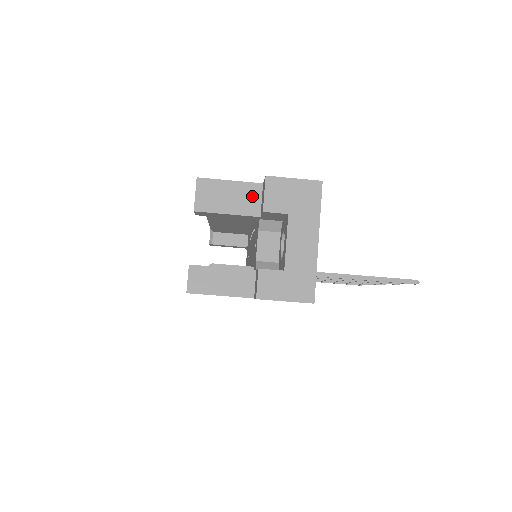
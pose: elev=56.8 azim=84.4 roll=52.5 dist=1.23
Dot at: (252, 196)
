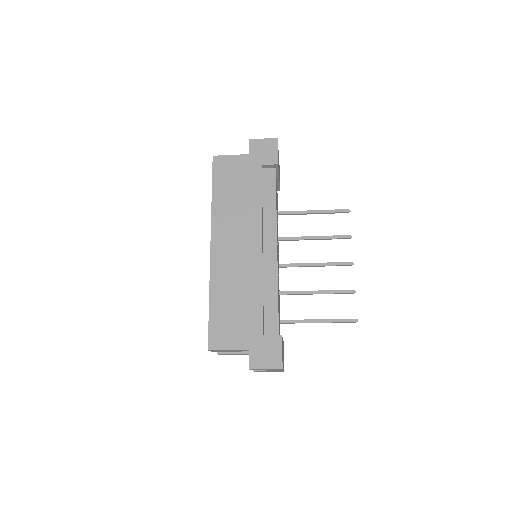
Dot at: occluded
